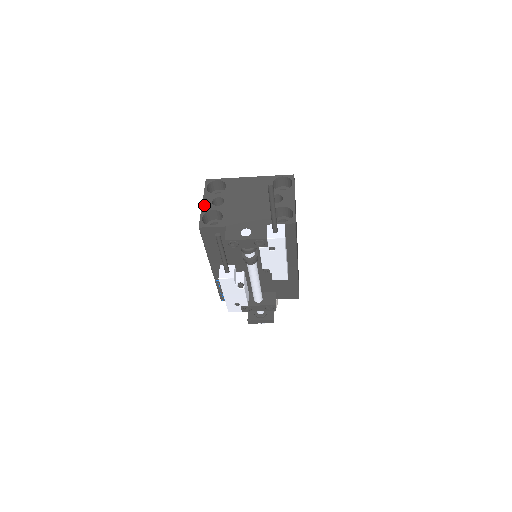
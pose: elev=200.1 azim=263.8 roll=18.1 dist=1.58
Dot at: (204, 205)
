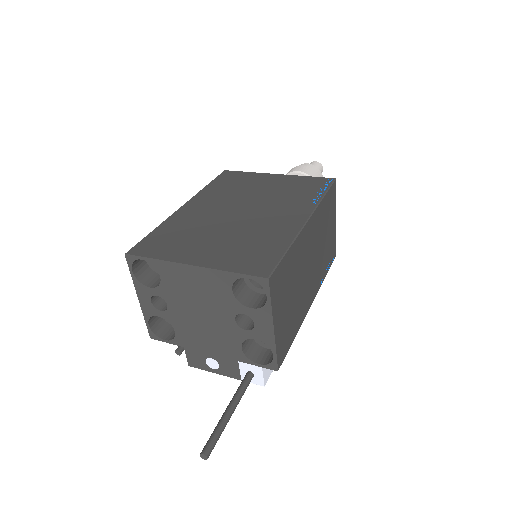
Dot at: (142, 305)
